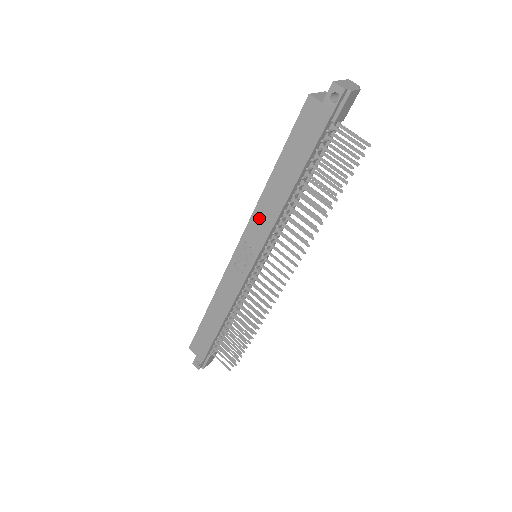
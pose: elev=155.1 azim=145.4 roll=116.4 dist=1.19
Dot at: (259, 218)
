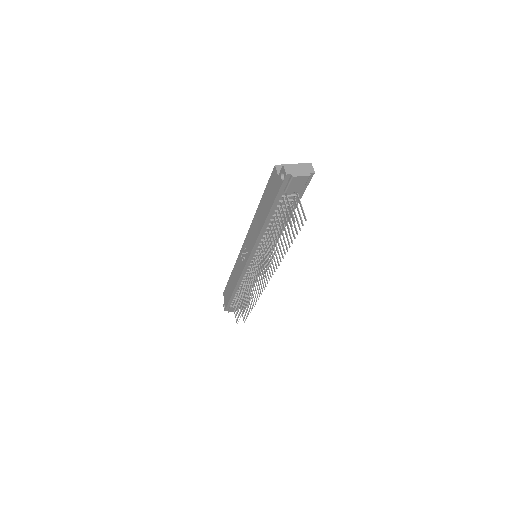
Dot at: (251, 232)
